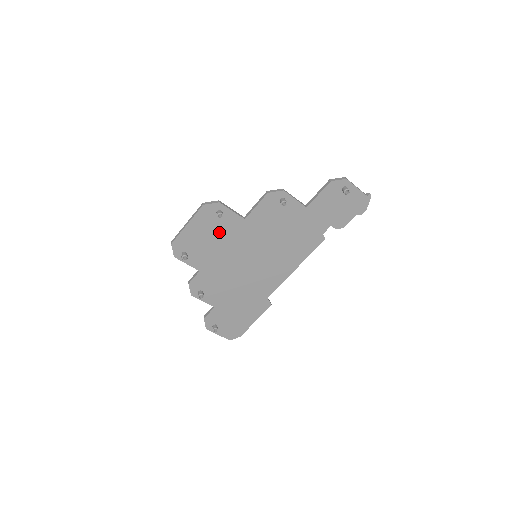
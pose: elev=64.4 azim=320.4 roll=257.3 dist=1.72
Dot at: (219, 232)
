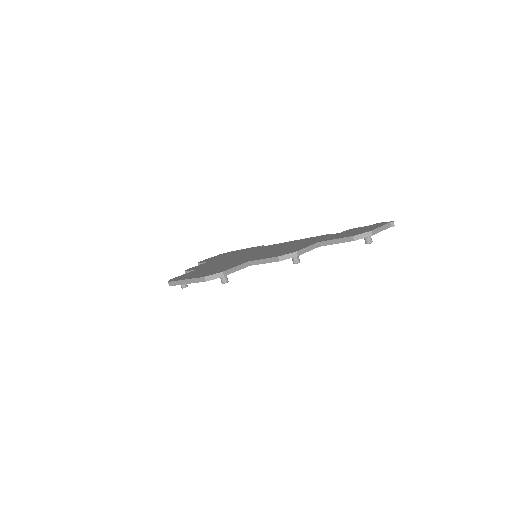
Dot at: occluded
